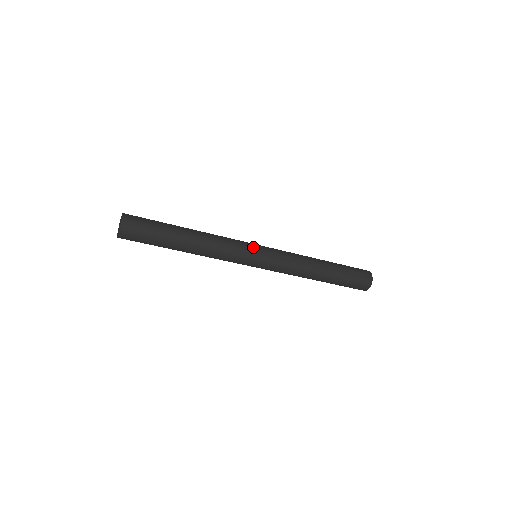
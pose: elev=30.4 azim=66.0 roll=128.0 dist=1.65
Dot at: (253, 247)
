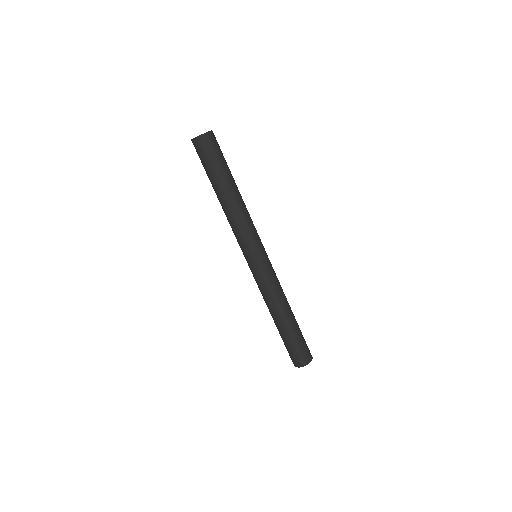
Dot at: occluded
